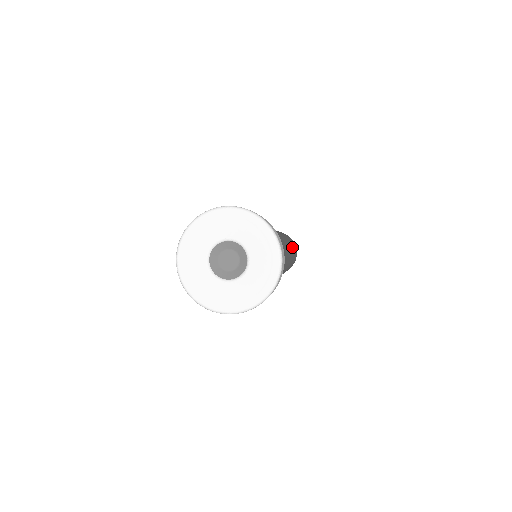
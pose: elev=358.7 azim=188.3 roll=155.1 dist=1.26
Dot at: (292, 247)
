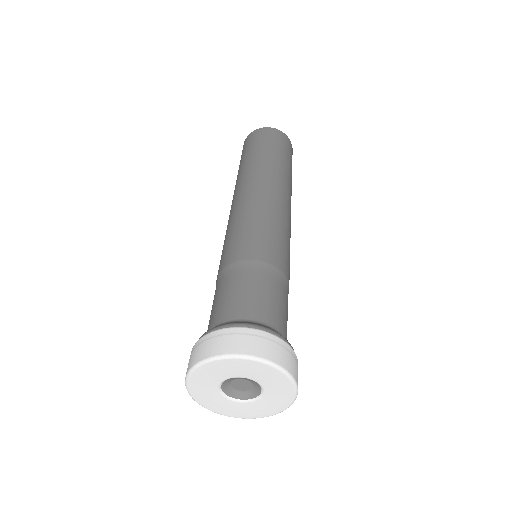
Dot at: (273, 164)
